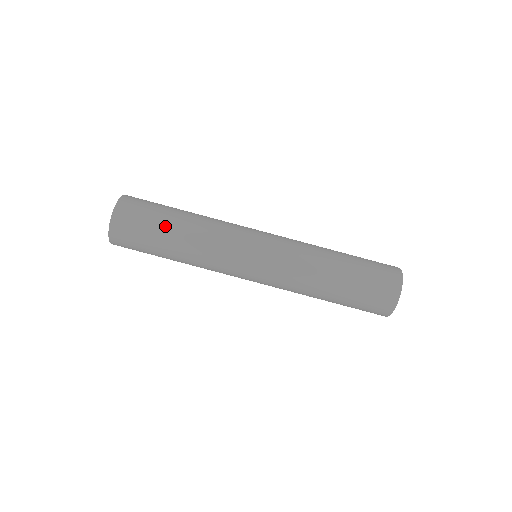
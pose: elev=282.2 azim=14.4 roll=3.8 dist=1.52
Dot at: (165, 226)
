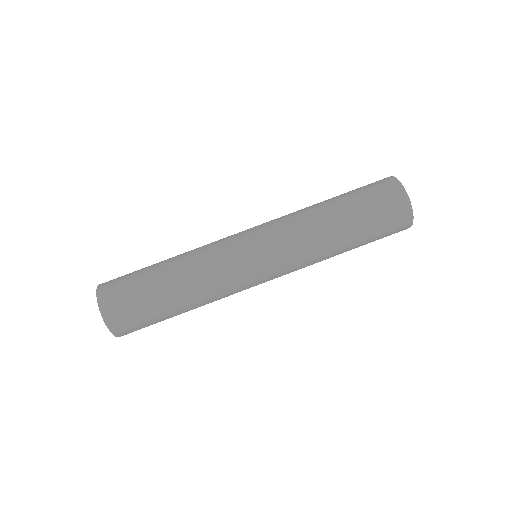
Dot at: (152, 275)
